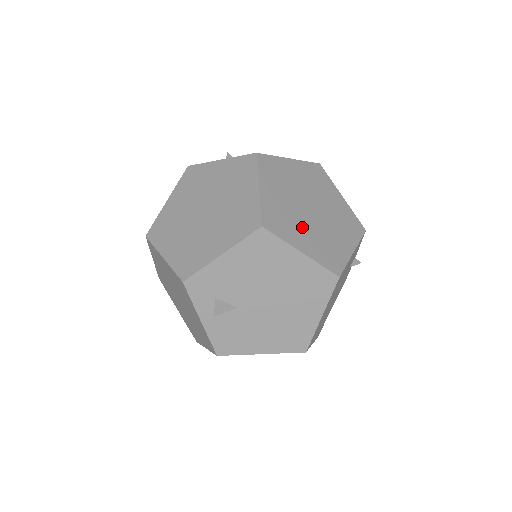
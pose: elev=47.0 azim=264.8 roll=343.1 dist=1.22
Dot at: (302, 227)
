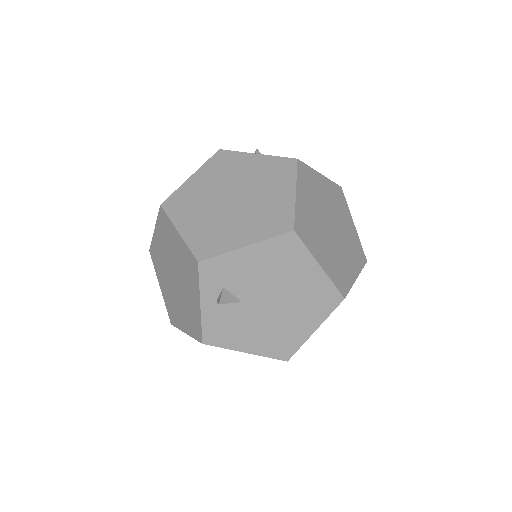
Dot at: (323, 242)
